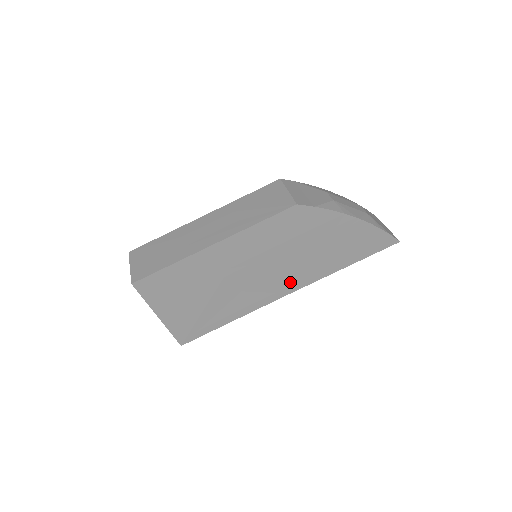
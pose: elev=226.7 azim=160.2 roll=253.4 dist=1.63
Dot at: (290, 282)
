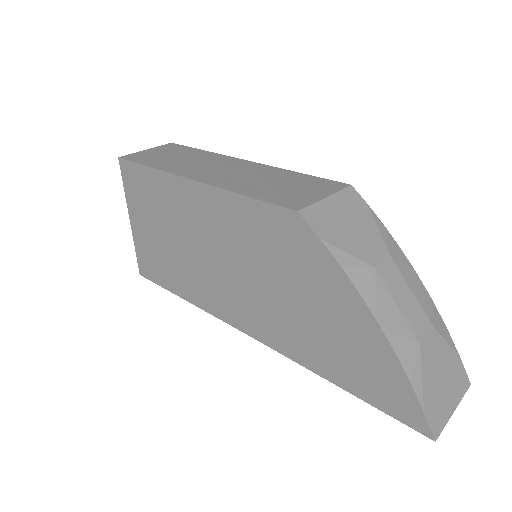
Dot at: (255, 321)
